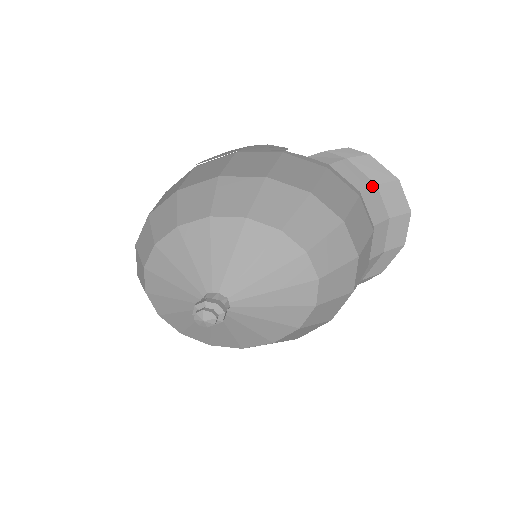
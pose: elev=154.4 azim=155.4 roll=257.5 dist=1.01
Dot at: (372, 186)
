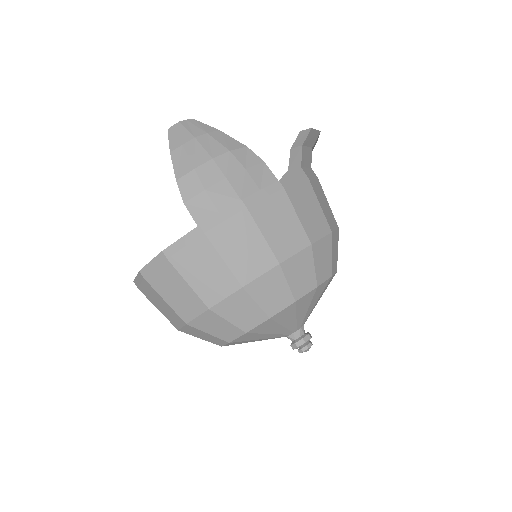
Dot at: occluded
